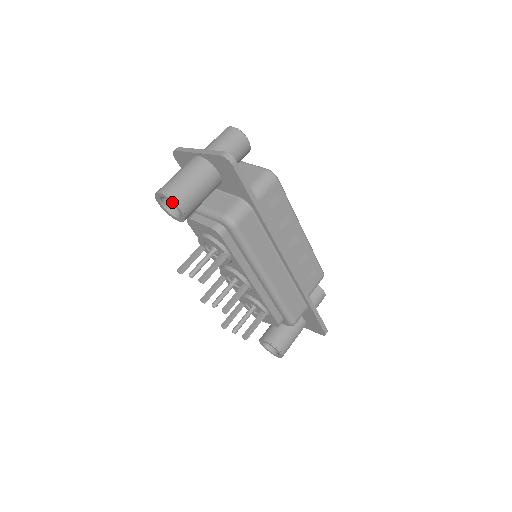
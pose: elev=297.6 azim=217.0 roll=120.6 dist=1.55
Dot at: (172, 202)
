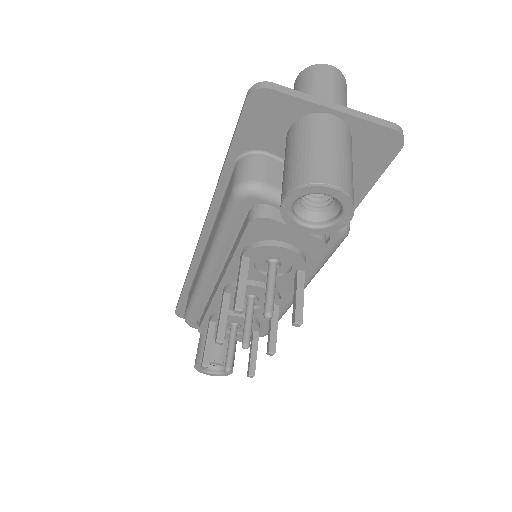
Dot at: (349, 207)
